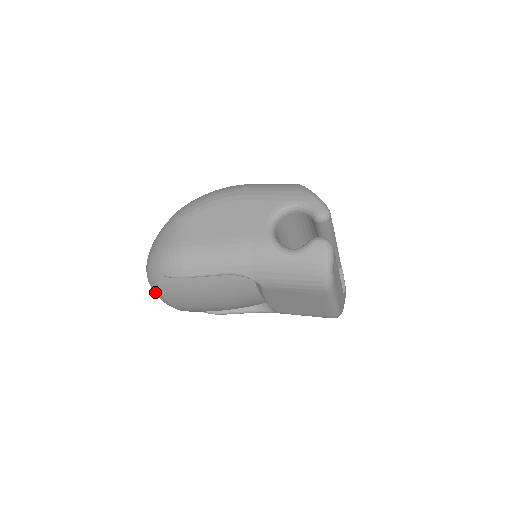
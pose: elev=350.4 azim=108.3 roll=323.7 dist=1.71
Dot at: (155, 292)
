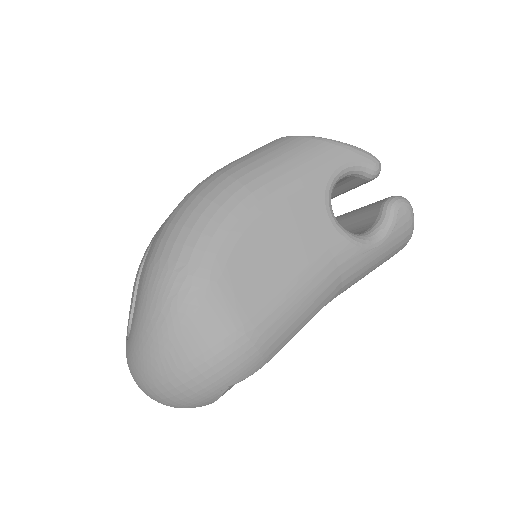
Dot at: occluded
